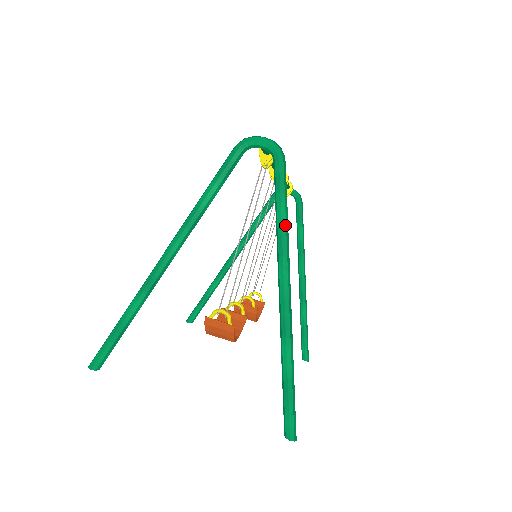
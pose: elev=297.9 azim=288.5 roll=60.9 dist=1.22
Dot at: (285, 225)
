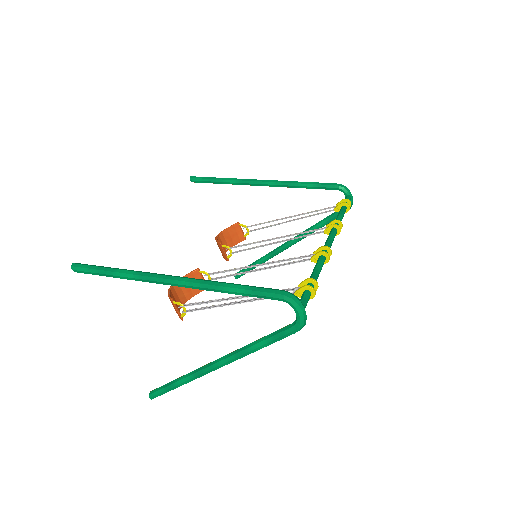
Dot at: (255, 351)
